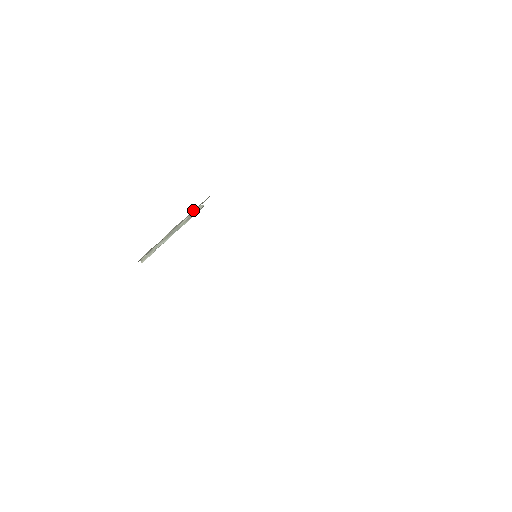
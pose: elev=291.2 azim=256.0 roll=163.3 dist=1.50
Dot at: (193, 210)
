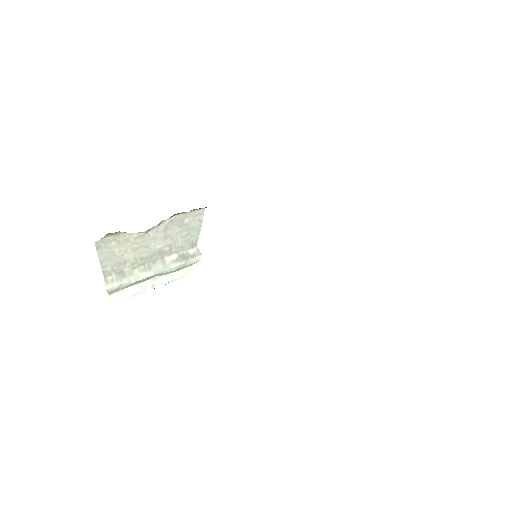
Dot at: (182, 221)
